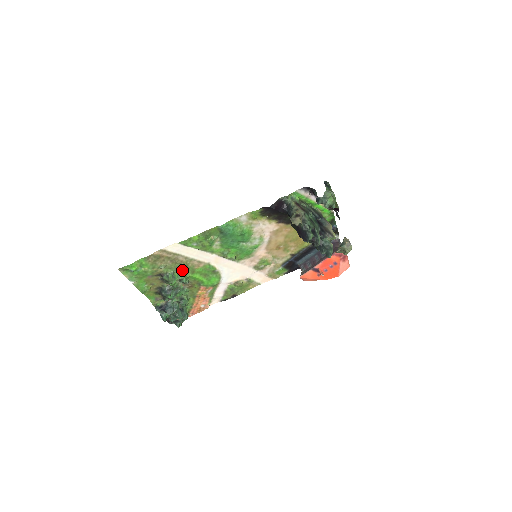
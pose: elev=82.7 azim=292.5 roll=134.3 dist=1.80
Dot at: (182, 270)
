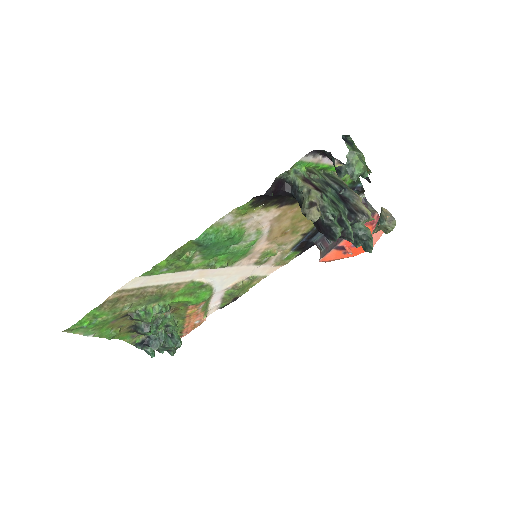
Dot at: (156, 300)
